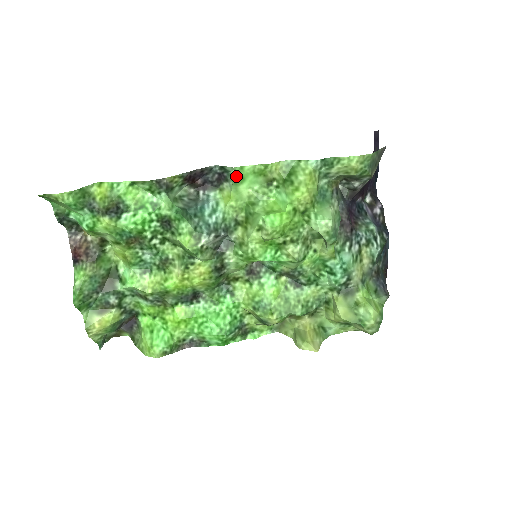
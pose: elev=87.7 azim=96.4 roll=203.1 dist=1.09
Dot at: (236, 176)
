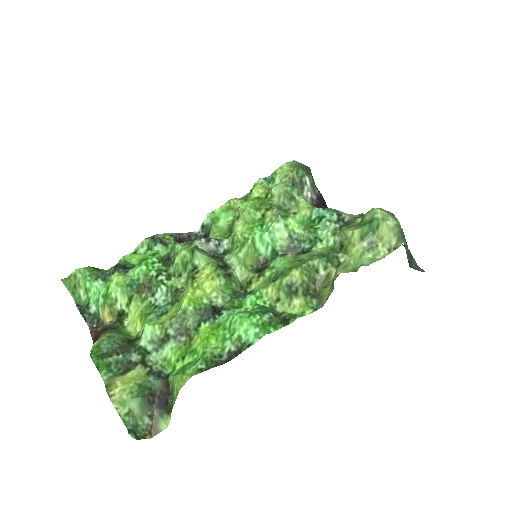
Dot at: (212, 219)
